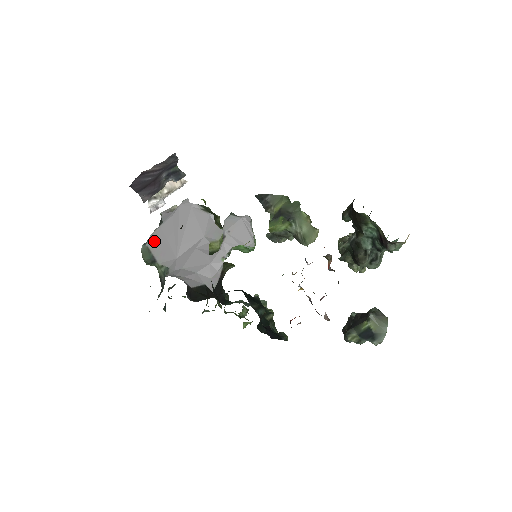
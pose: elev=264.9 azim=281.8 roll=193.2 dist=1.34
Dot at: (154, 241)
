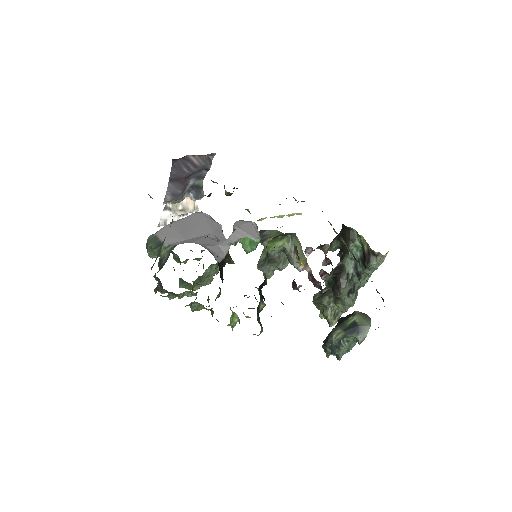
Dot at: (164, 231)
